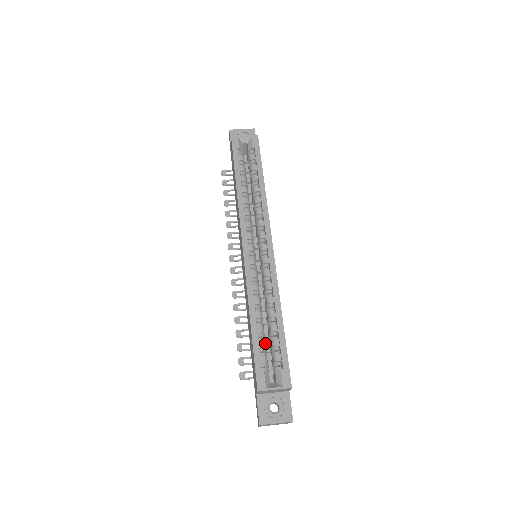
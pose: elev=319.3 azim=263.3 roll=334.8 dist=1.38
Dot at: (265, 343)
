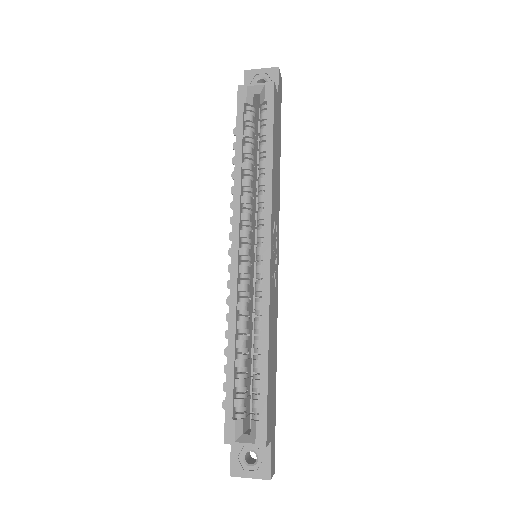
Dot at: (244, 381)
